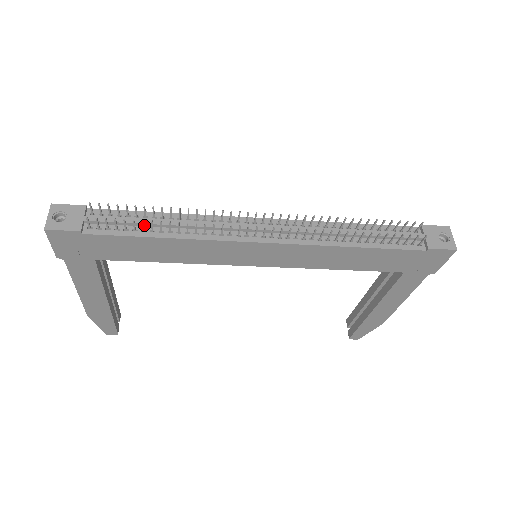
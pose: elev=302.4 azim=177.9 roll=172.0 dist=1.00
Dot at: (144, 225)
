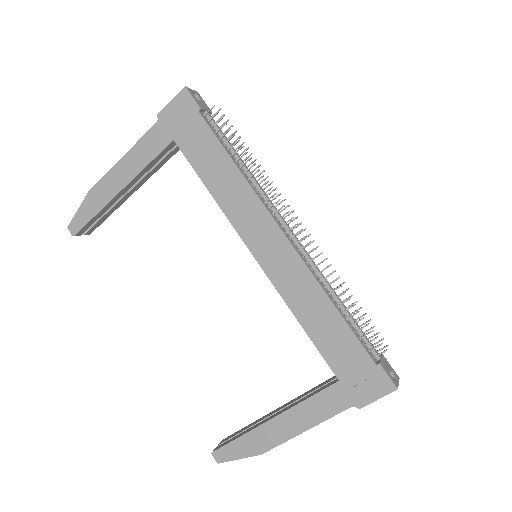
Dot at: (231, 150)
